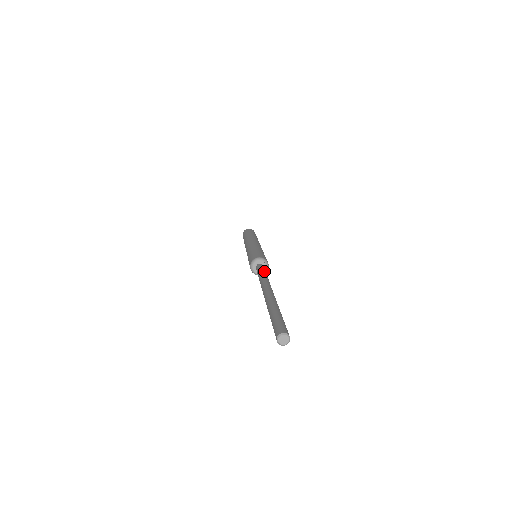
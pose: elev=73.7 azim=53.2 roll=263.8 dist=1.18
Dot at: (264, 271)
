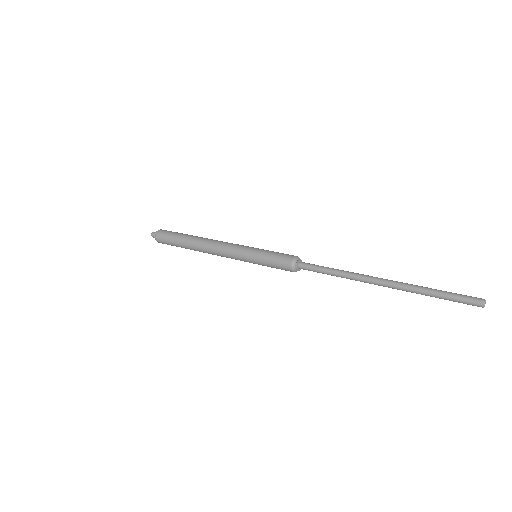
Dot at: (327, 269)
